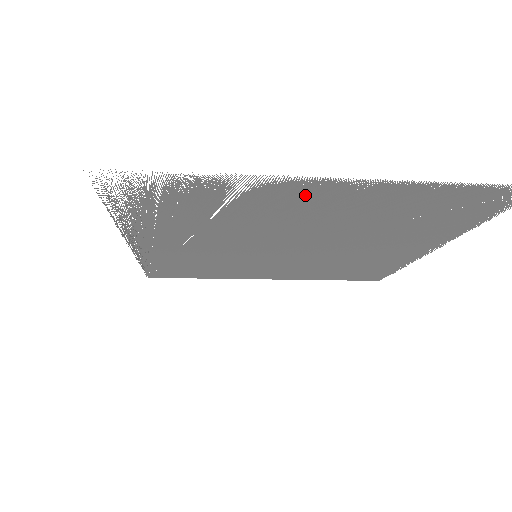
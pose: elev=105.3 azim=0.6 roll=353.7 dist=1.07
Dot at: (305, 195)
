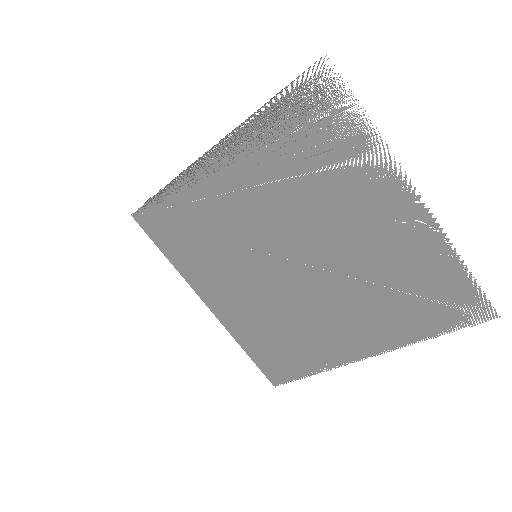
Dot at: (387, 202)
